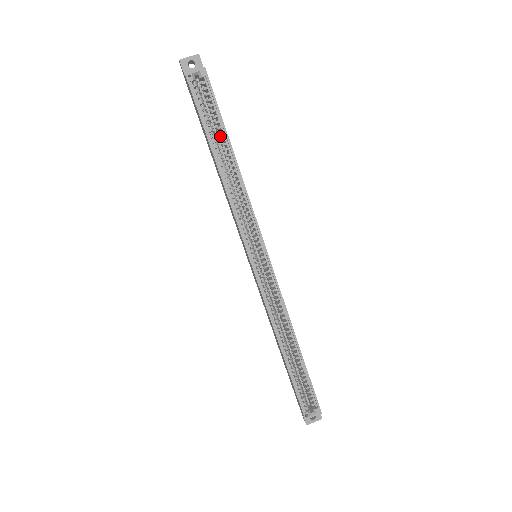
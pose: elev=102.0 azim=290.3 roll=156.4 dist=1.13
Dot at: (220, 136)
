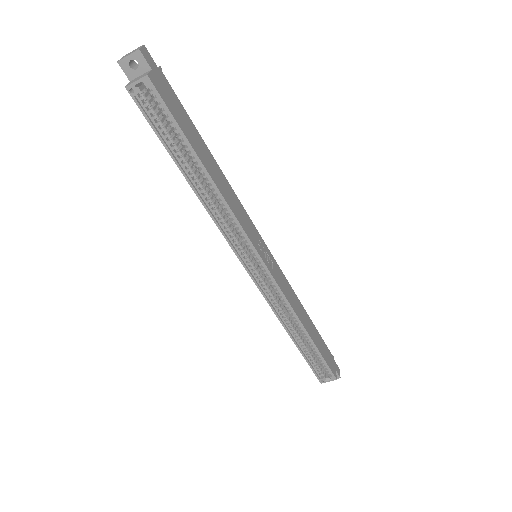
Dot at: occluded
